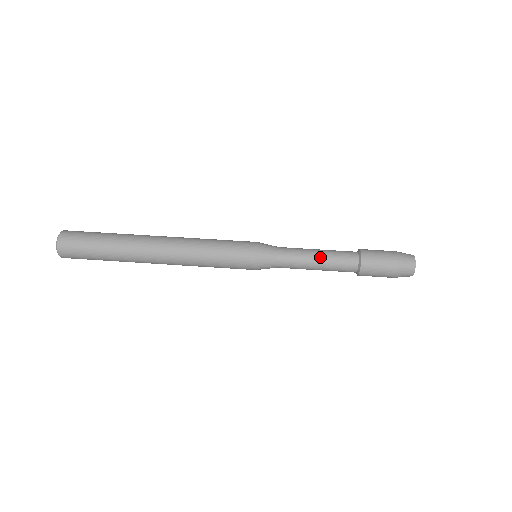
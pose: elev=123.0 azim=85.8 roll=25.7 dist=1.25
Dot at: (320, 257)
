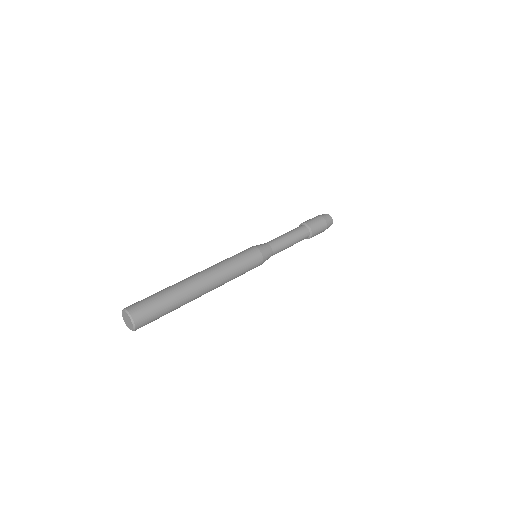
Dot at: (290, 236)
